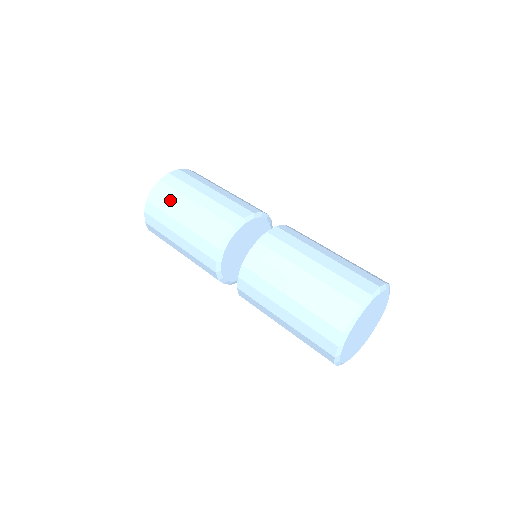
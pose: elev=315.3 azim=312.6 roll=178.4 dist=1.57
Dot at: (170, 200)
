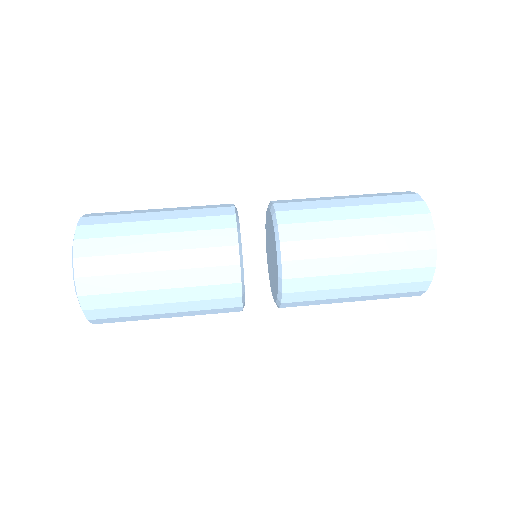
Dot at: (120, 221)
